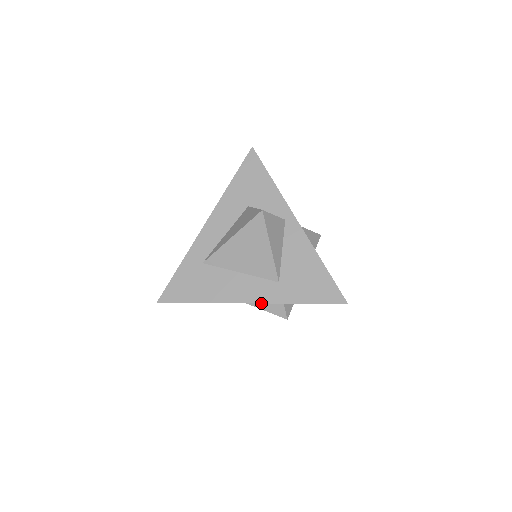
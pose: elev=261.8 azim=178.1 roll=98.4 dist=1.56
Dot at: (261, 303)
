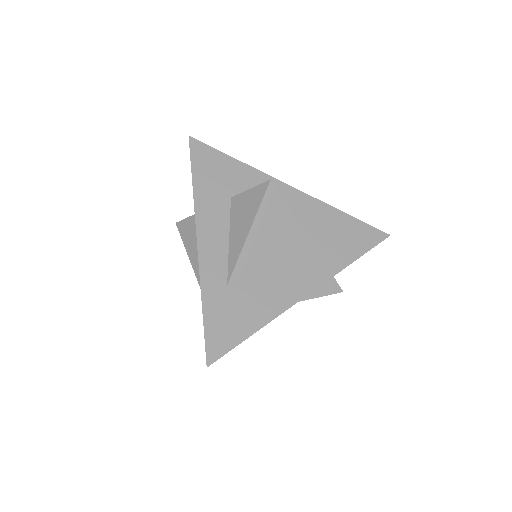
Dot at: occluded
